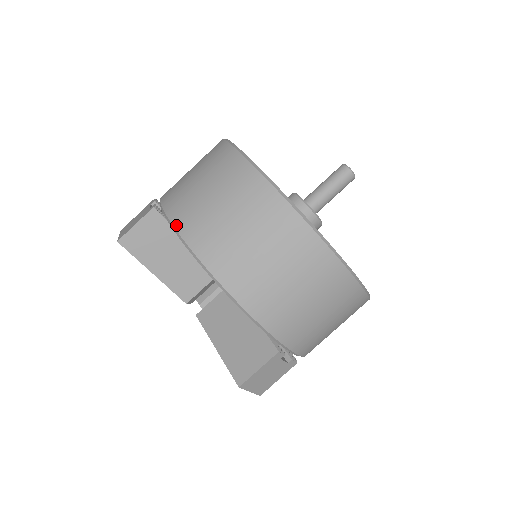
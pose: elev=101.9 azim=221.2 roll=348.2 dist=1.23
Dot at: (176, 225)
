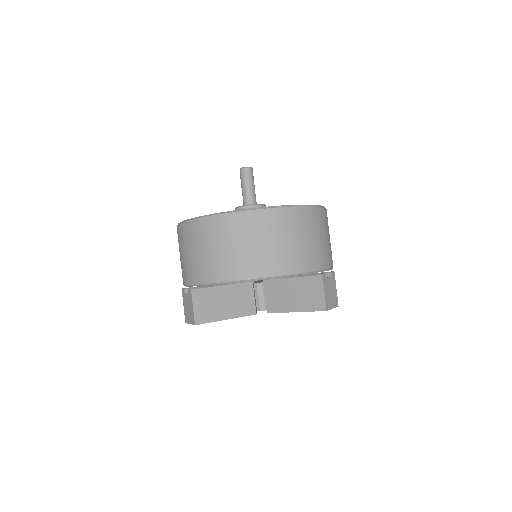
Dot at: (214, 281)
